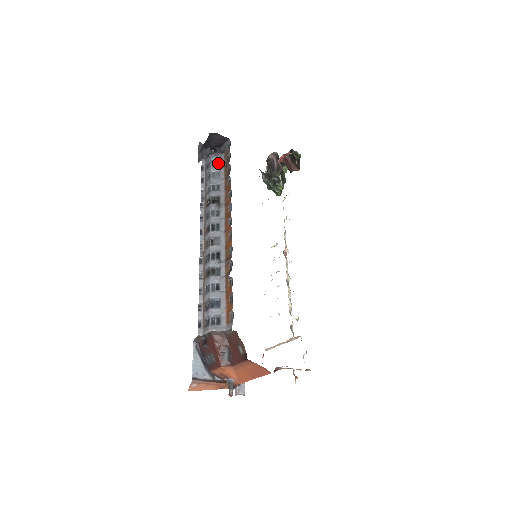
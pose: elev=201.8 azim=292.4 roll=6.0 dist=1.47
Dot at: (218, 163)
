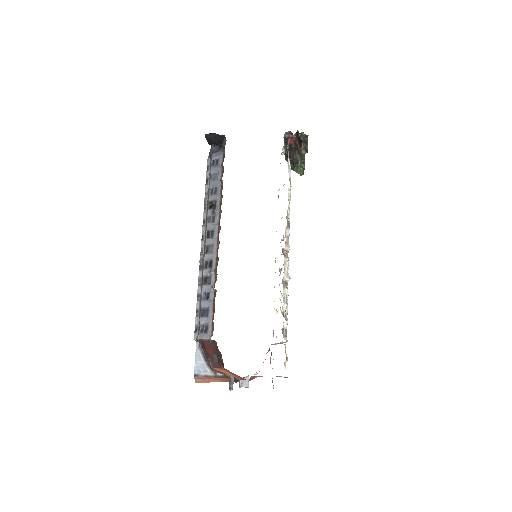
Dot at: (217, 163)
